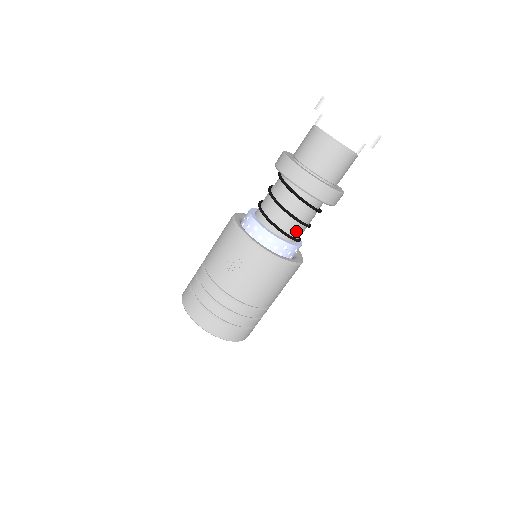
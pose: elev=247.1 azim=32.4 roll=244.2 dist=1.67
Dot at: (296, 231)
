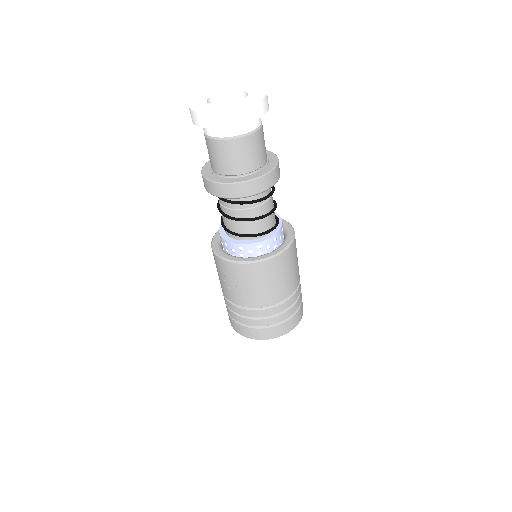
Dot at: (259, 227)
